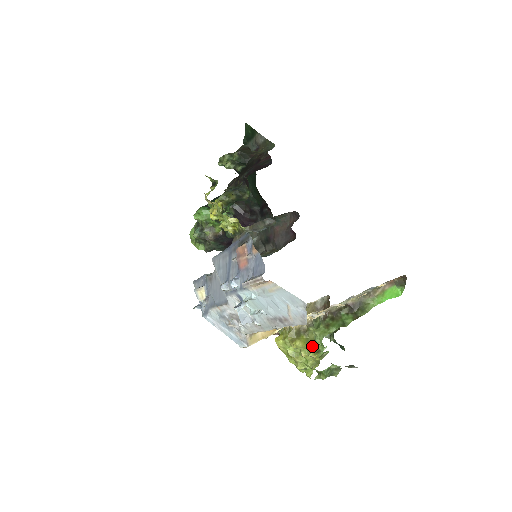
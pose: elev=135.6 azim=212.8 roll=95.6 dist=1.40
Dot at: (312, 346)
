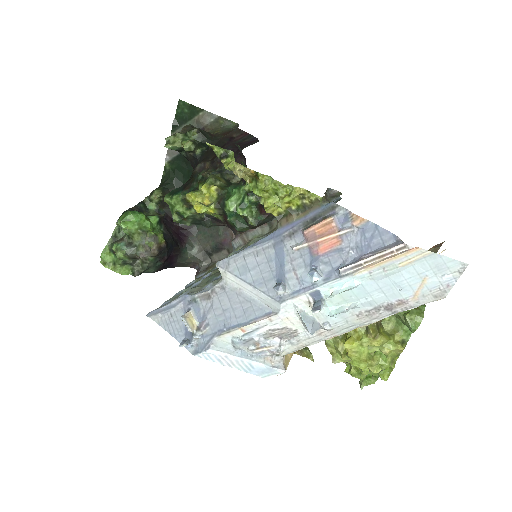
Dot at: (394, 338)
